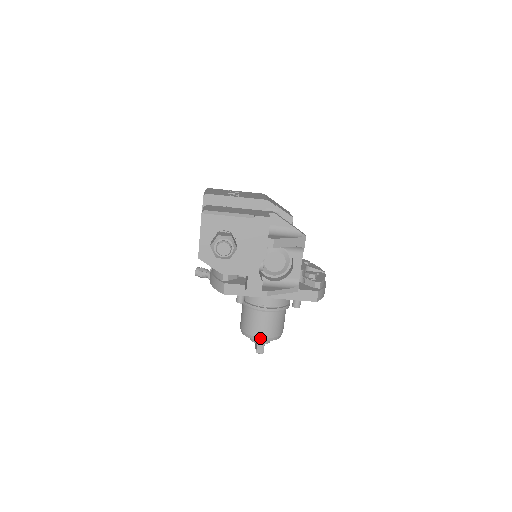
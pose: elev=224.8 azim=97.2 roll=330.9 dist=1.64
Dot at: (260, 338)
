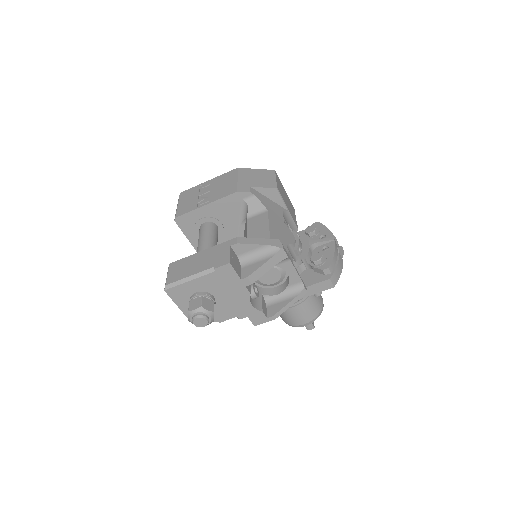
Dot at: (301, 325)
